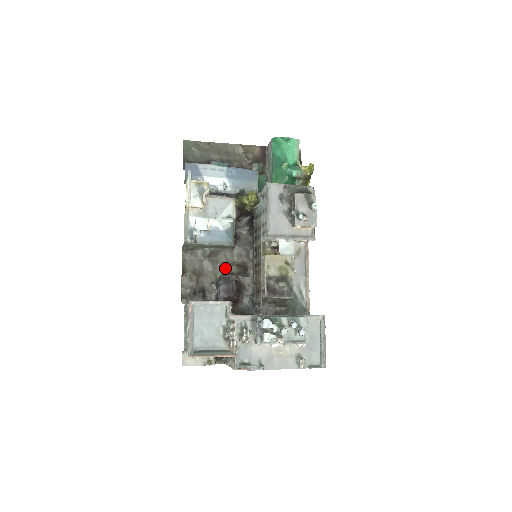
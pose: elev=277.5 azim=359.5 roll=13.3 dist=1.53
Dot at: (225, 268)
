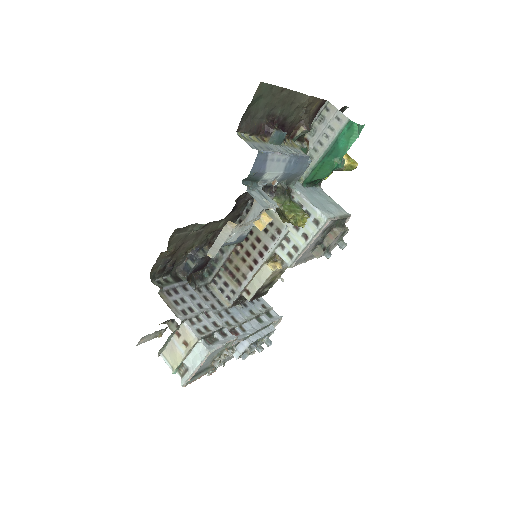
Dot at: (205, 237)
